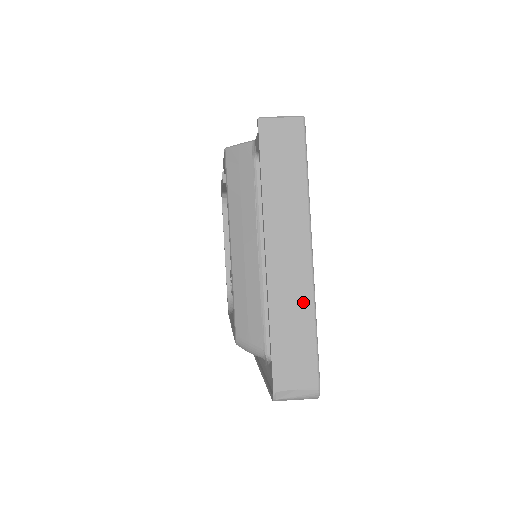
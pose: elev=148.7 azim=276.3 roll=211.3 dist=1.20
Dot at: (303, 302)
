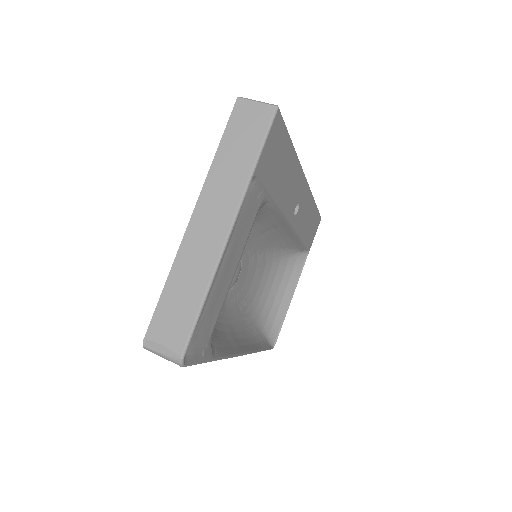
Dot at: (204, 269)
